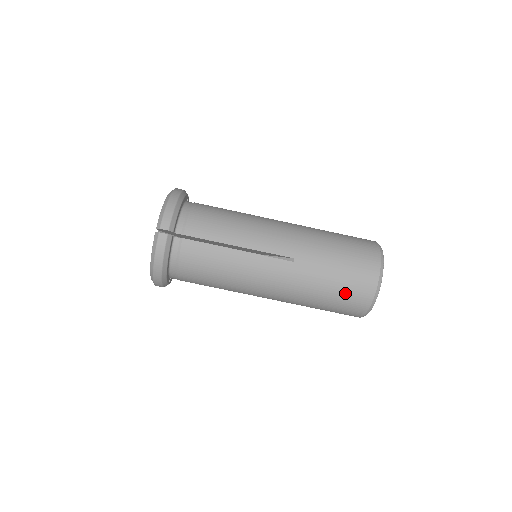
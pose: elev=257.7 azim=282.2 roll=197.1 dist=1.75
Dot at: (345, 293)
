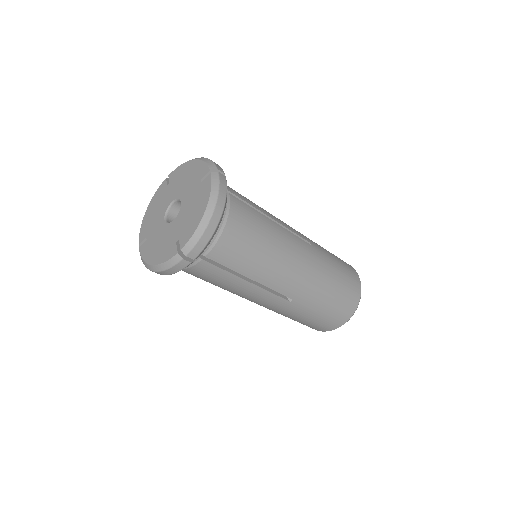
Dot at: (310, 324)
